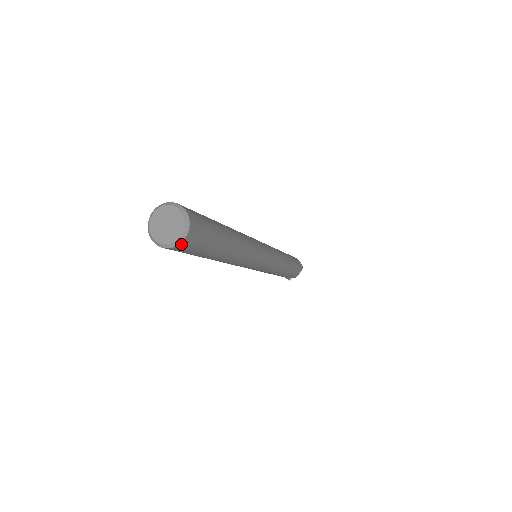
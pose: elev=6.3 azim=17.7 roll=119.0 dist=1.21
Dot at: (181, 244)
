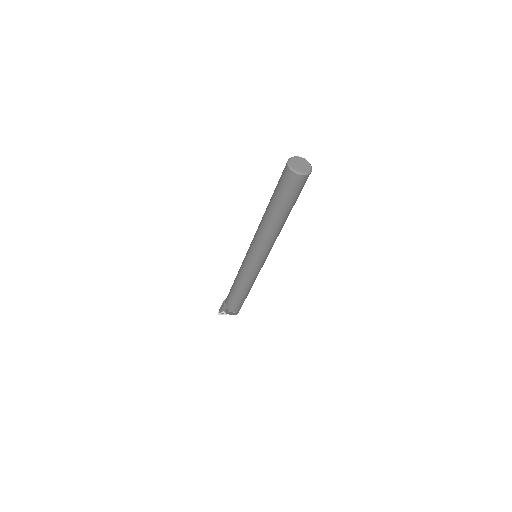
Dot at: (296, 175)
